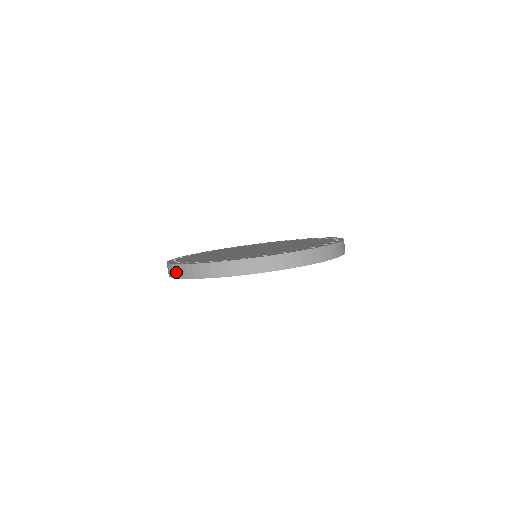
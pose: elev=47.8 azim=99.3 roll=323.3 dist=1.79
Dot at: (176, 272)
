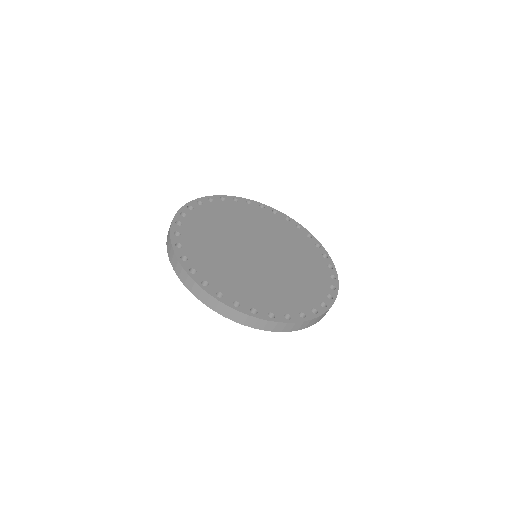
Dot at: (180, 273)
